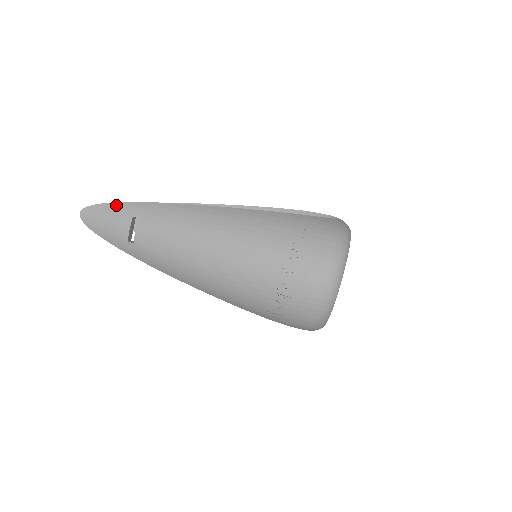
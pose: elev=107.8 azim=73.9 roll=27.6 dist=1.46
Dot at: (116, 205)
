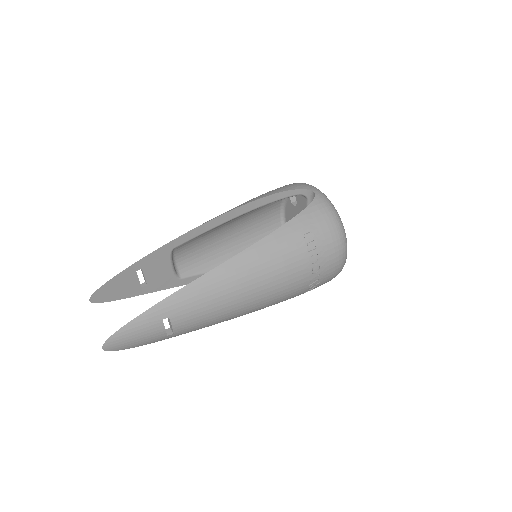
Dot at: (136, 321)
